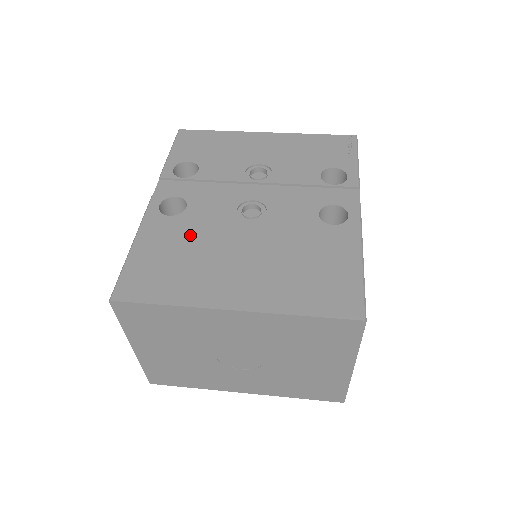
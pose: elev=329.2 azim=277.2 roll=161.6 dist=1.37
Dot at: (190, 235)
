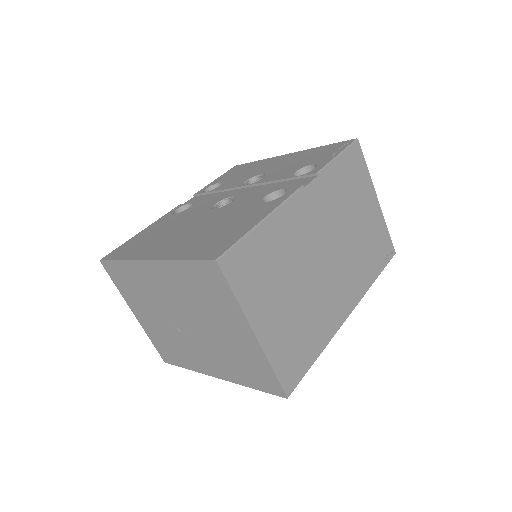
Dot at: (173, 222)
